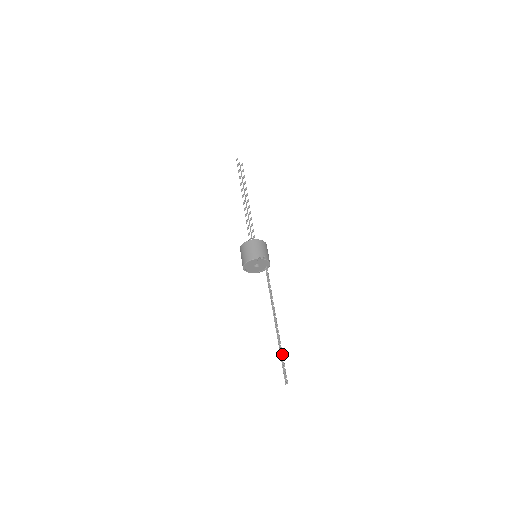
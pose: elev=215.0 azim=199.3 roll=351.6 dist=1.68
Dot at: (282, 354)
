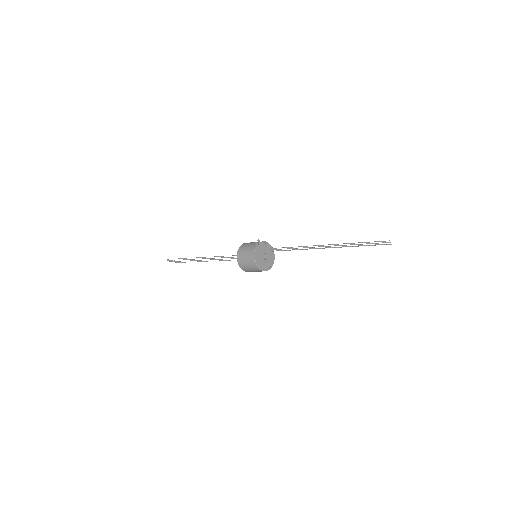
Dot at: occluded
